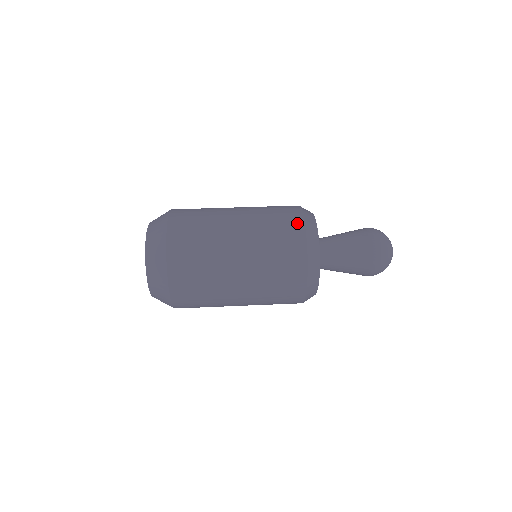
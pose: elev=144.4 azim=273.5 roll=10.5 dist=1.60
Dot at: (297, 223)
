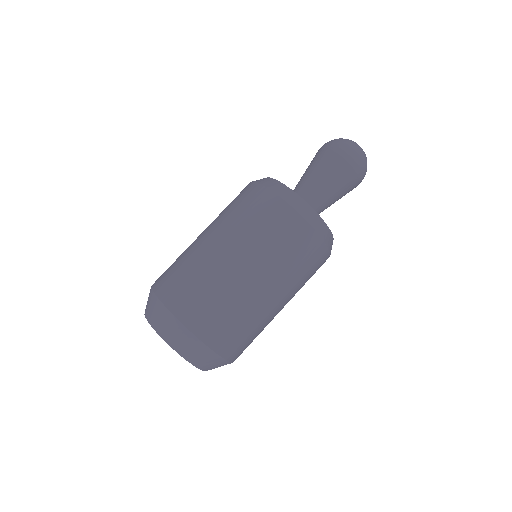
Dot at: (298, 225)
